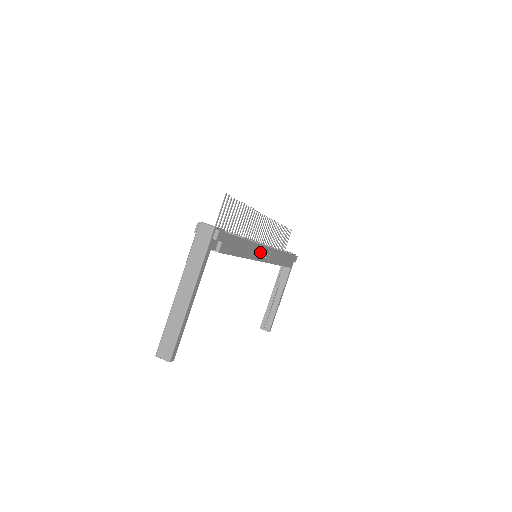
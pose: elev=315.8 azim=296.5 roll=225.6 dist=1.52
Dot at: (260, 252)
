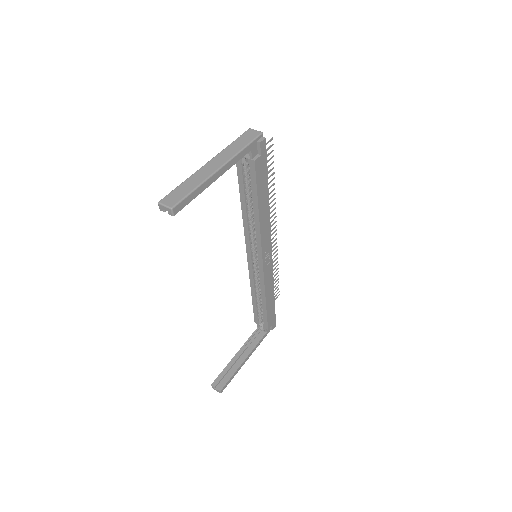
Dot at: (266, 241)
